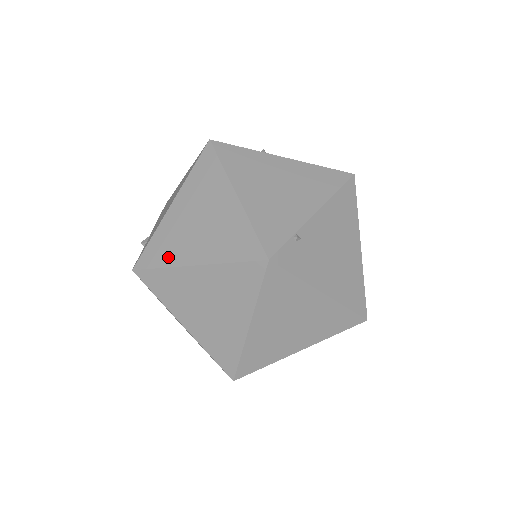
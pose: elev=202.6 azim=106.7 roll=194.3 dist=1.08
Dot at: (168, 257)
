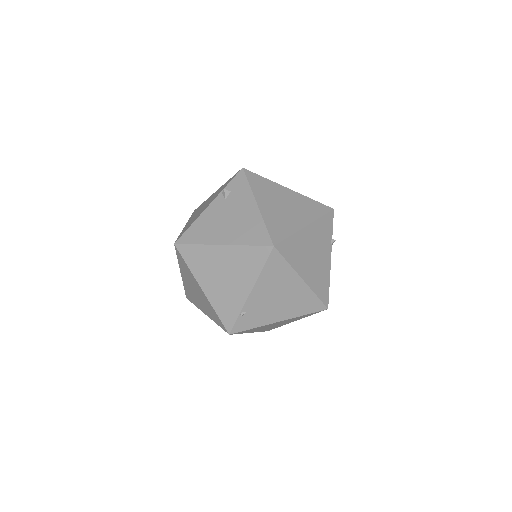
Dot at: (195, 302)
